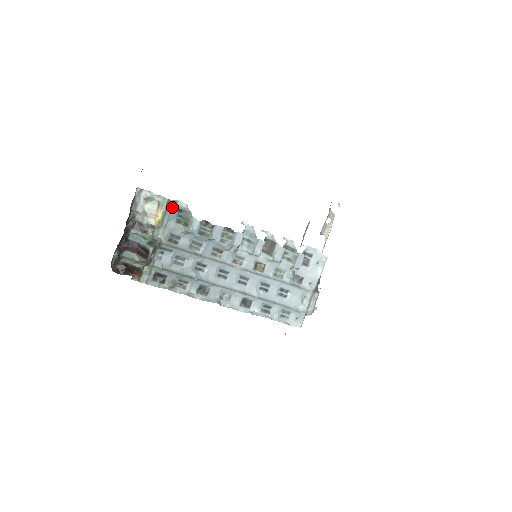
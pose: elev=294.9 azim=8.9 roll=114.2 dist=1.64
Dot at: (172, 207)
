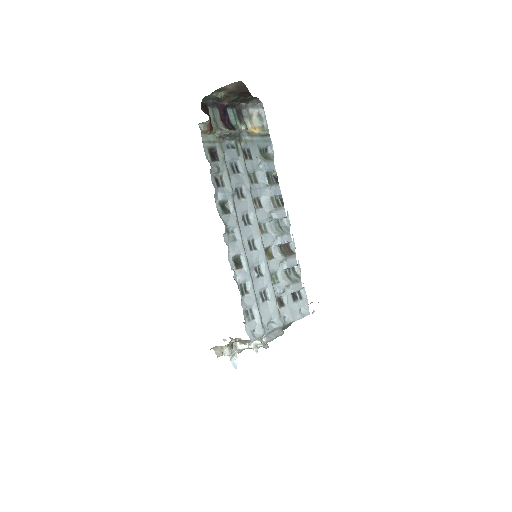
Dot at: (266, 140)
